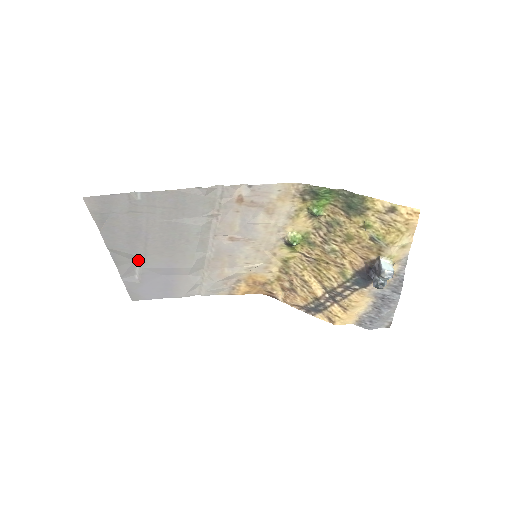
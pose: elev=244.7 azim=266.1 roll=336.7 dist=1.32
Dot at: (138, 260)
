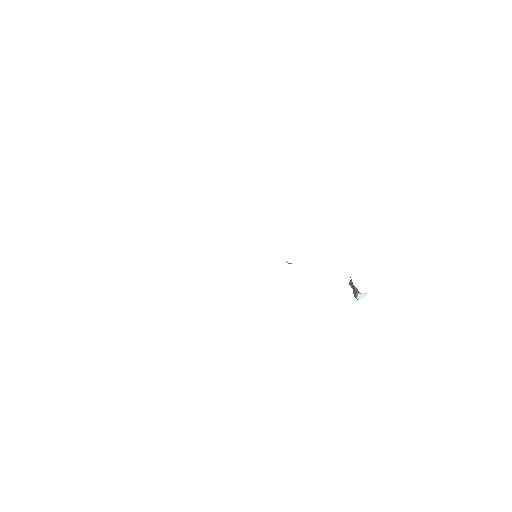
Dot at: occluded
